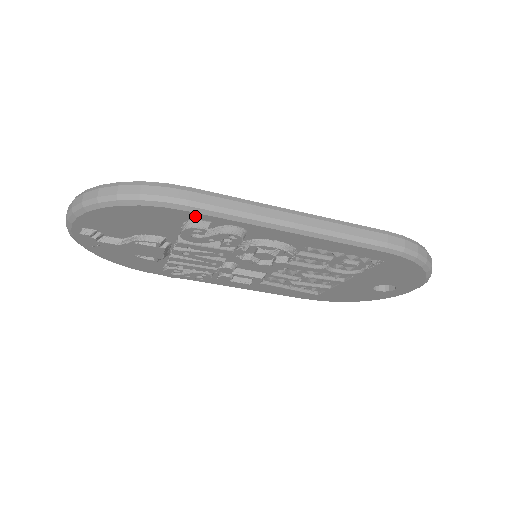
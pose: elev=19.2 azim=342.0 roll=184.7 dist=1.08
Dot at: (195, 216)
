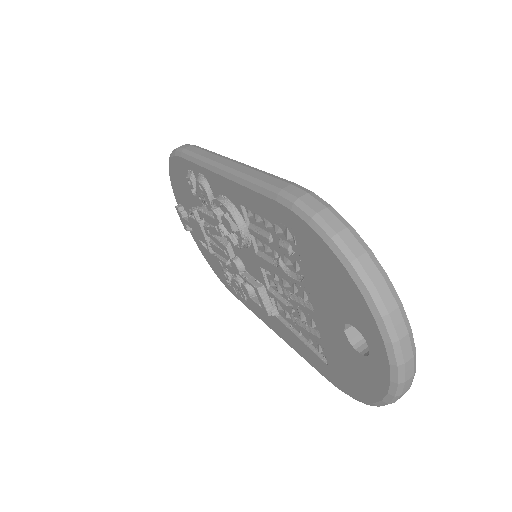
Dot at: (186, 164)
